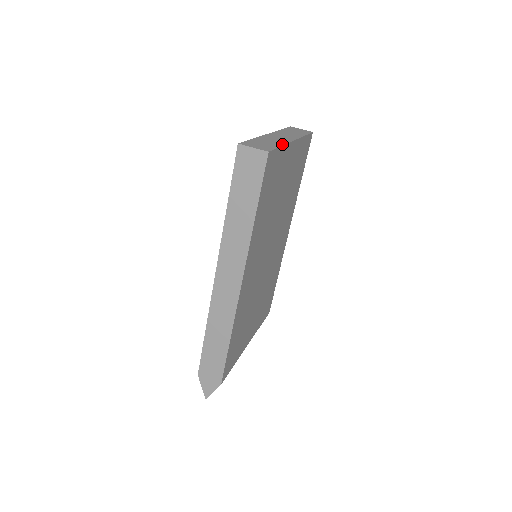
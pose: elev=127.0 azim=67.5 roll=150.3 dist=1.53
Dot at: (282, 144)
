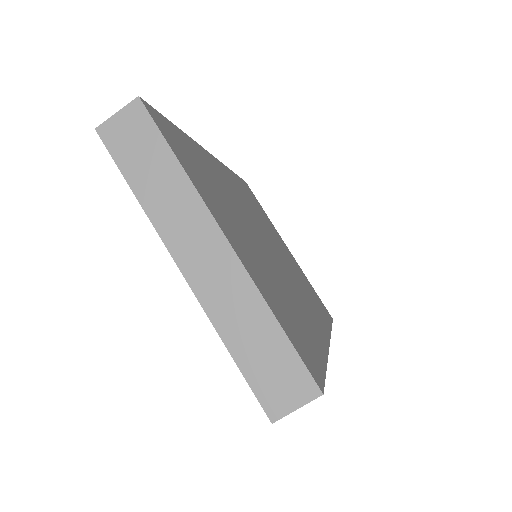
Dot at: (265, 309)
